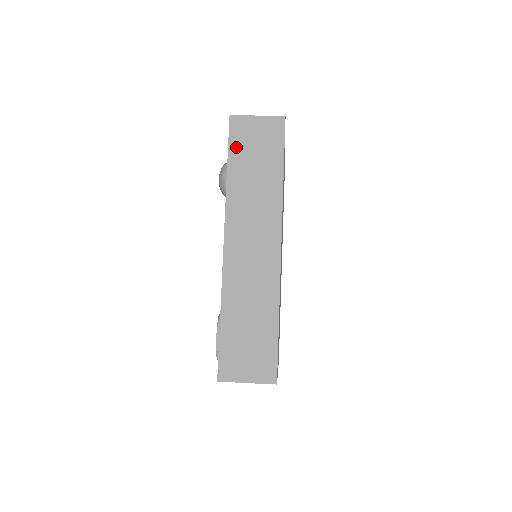
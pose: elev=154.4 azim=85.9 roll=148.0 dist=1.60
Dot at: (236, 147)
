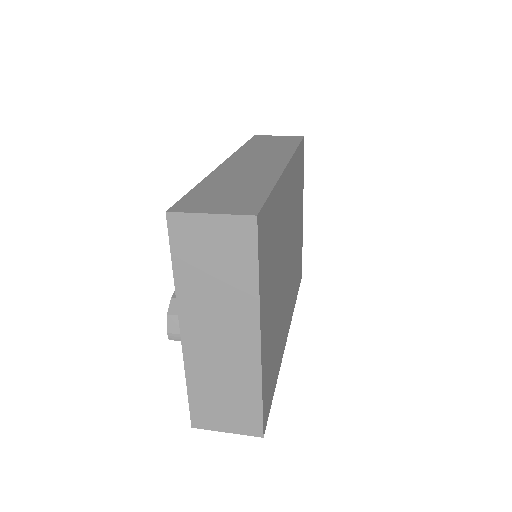
Dot at: (255, 141)
